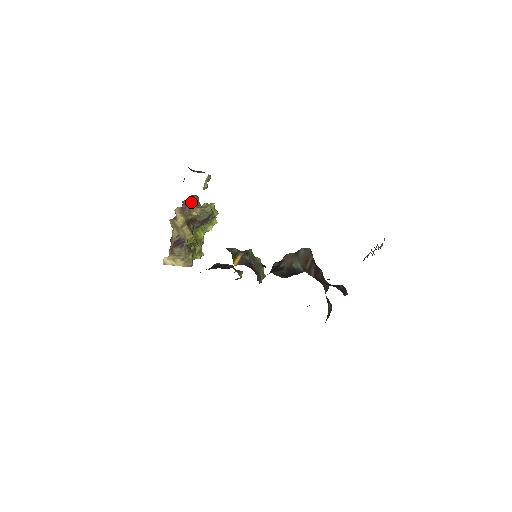
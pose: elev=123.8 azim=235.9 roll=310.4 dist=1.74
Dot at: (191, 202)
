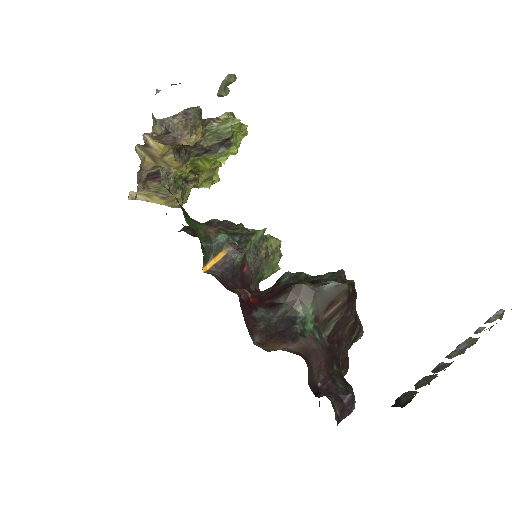
Dot at: (181, 122)
